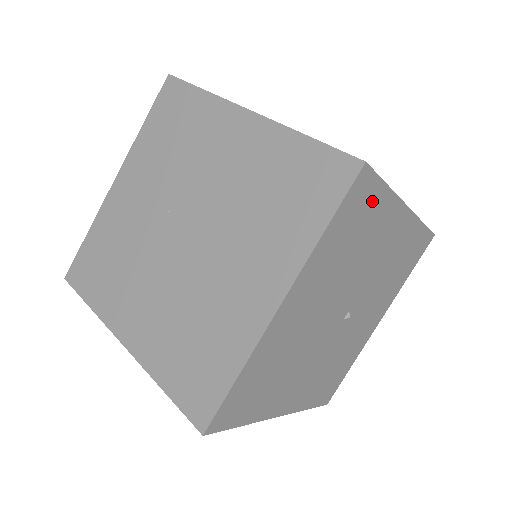
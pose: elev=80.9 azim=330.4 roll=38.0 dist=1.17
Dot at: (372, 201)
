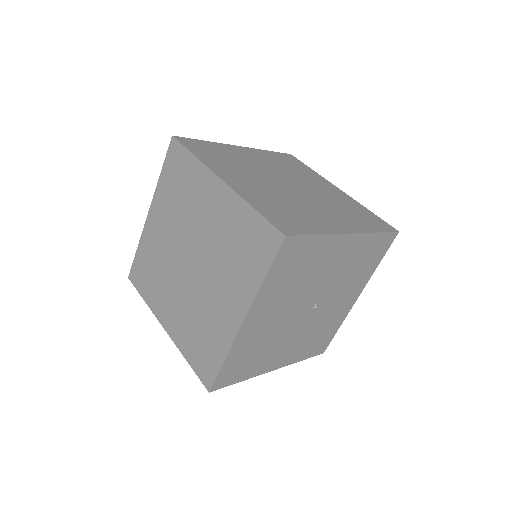
Dot at: (305, 248)
